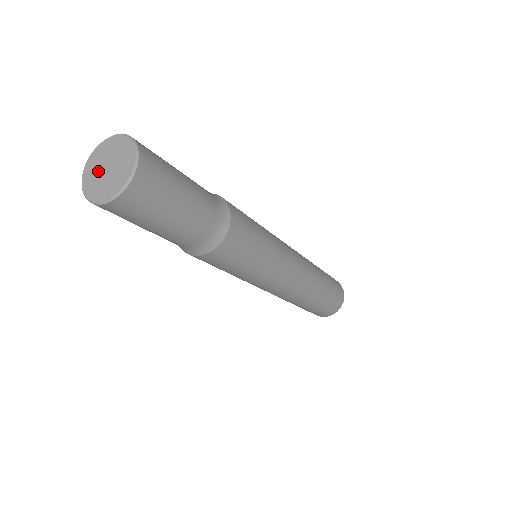
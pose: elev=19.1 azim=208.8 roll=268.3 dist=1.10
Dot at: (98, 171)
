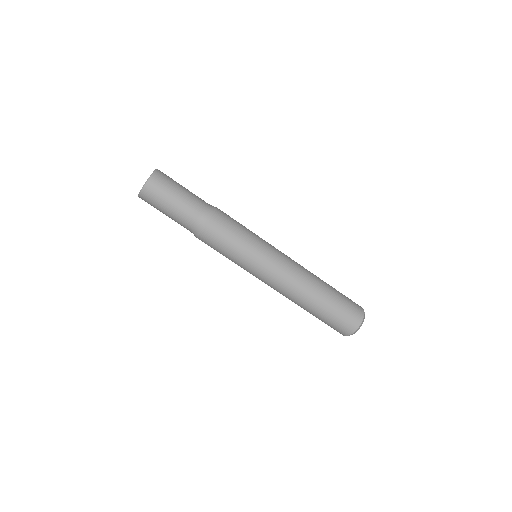
Dot at: occluded
